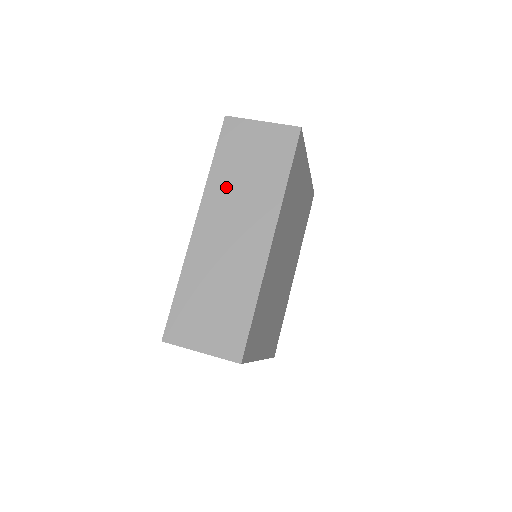
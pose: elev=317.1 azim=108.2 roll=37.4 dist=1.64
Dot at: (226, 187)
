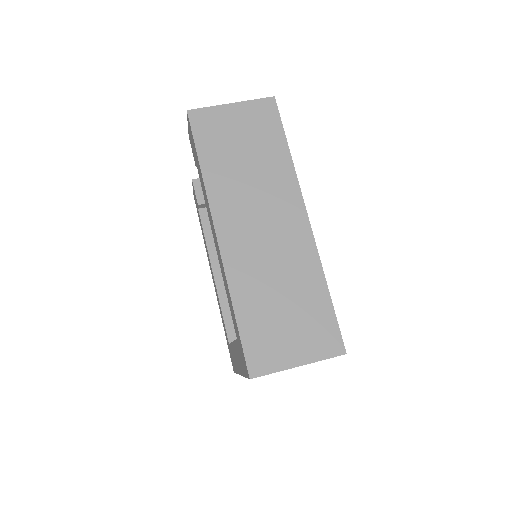
Dot at: (230, 183)
